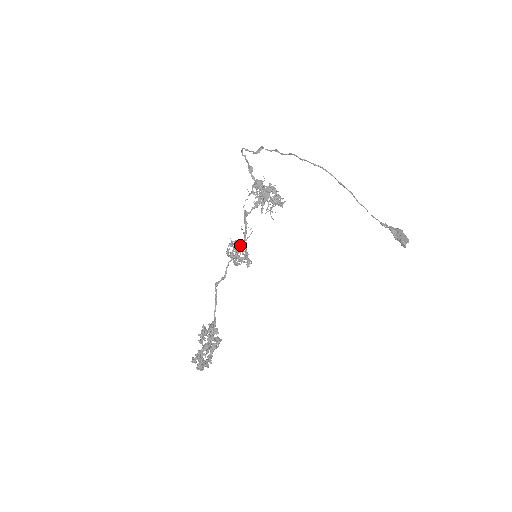
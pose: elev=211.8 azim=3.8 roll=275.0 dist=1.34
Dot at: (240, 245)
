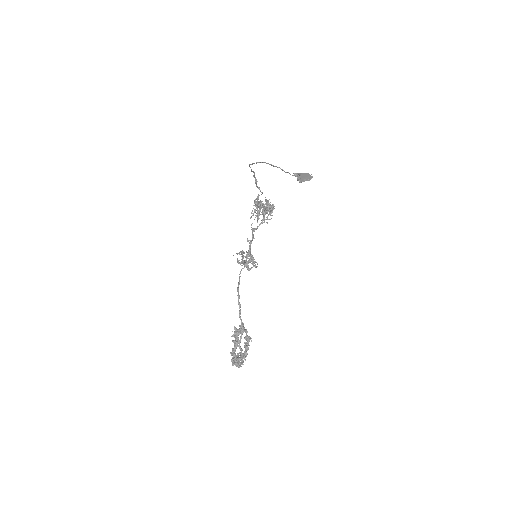
Dot at: (247, 253)
